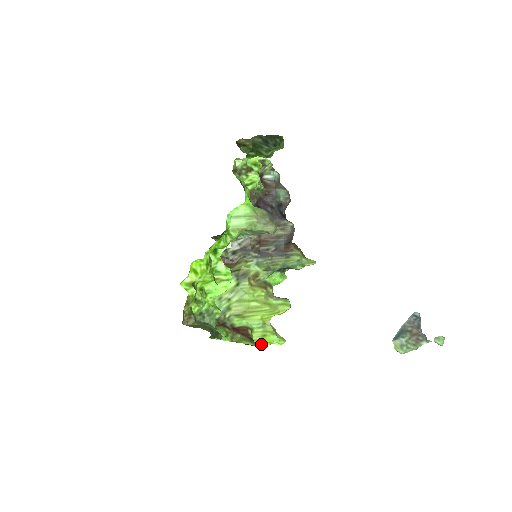
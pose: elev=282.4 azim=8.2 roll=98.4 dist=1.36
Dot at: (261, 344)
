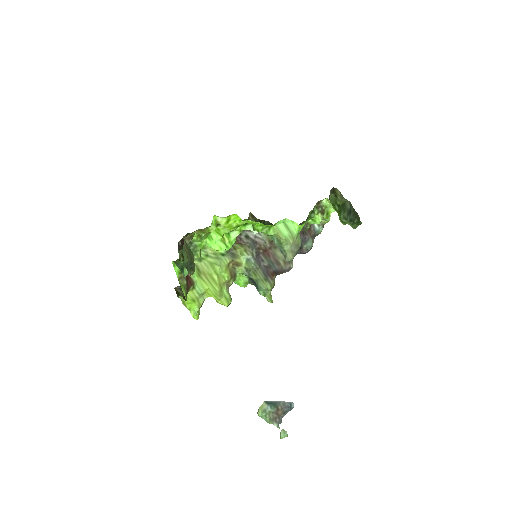
Dot at: (185, 302)
